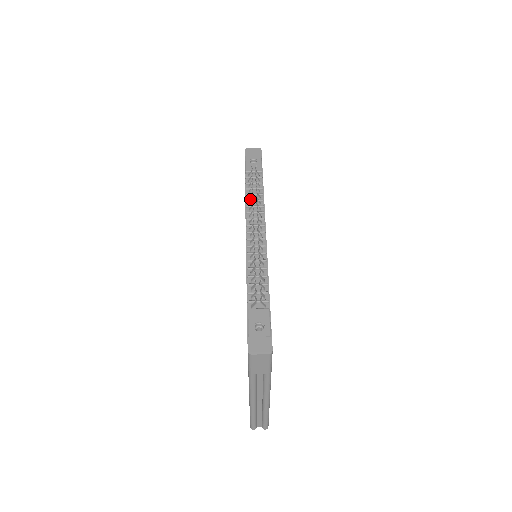
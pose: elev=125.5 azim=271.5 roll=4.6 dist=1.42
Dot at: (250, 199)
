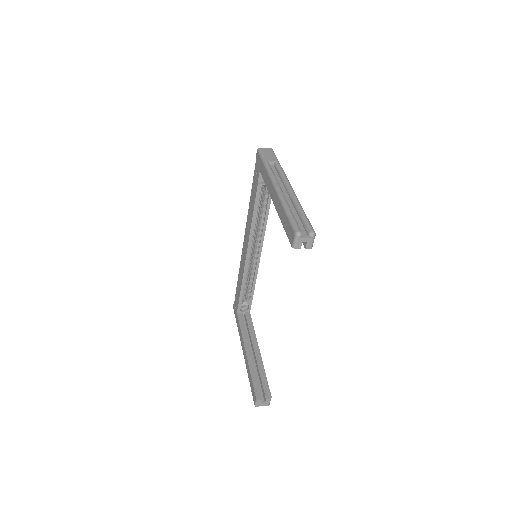
Dot at: occluded
